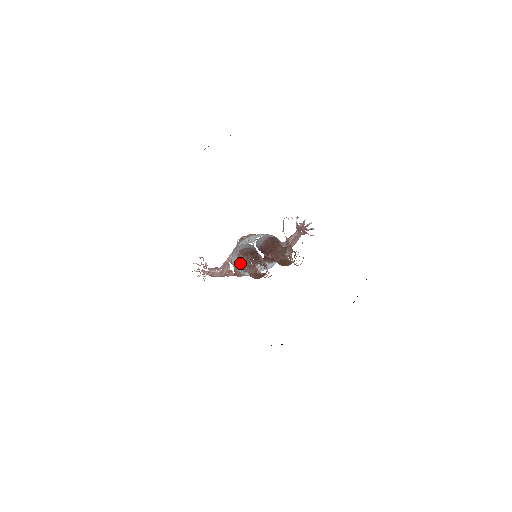
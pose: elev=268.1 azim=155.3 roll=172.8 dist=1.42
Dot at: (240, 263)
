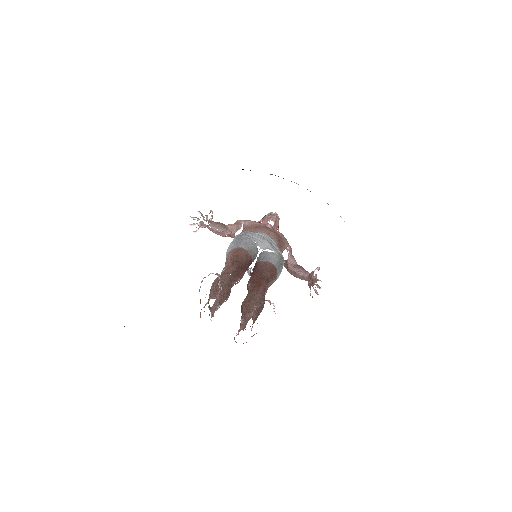
Dot at: (227, 257)
